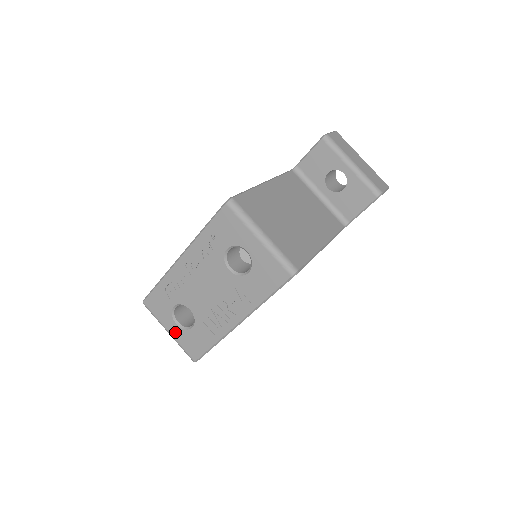
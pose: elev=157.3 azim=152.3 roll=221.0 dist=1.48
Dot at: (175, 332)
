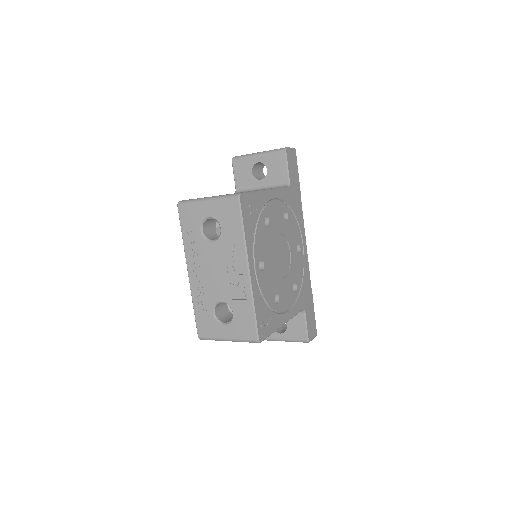
Dot at: (229, 333)
